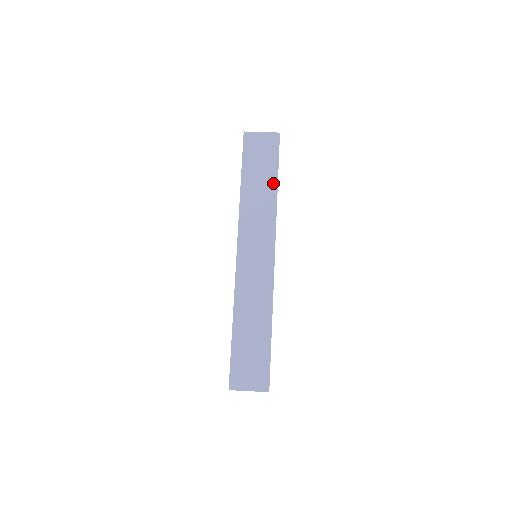
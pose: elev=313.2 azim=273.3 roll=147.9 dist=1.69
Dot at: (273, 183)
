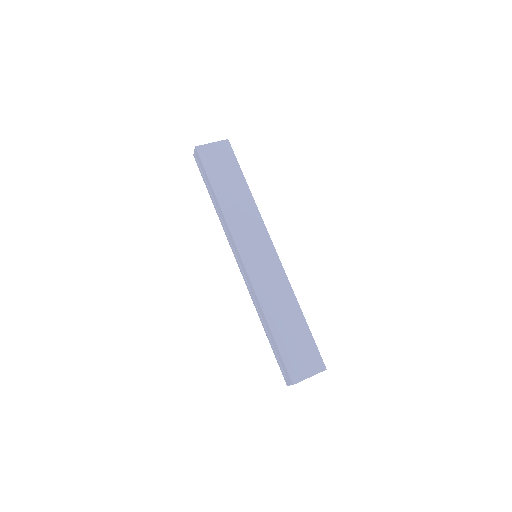
Dot at: (243, 185)
